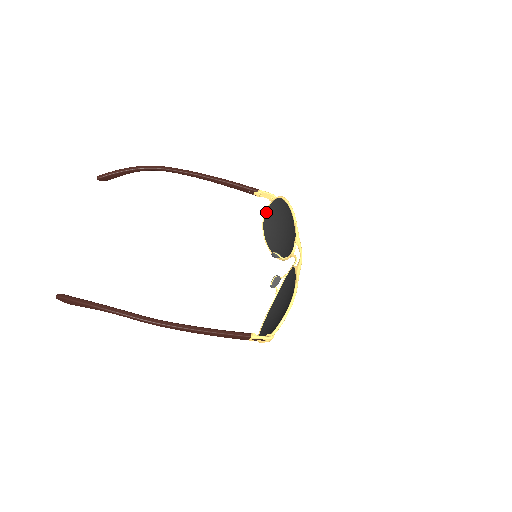
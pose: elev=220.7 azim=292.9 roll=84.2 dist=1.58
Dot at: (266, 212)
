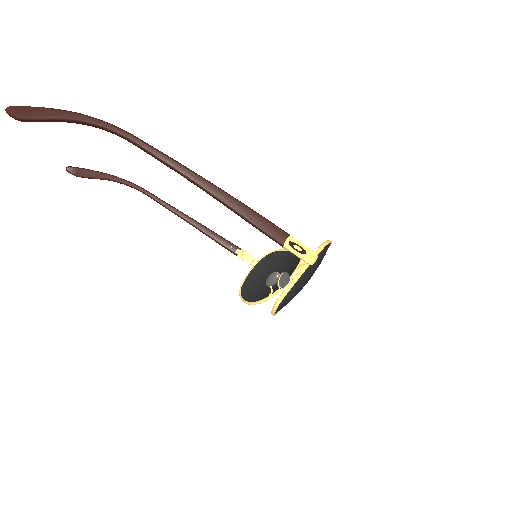
Dot at: (245, 279)
